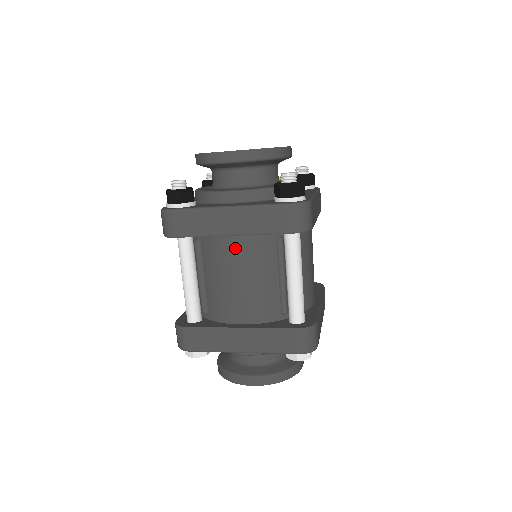
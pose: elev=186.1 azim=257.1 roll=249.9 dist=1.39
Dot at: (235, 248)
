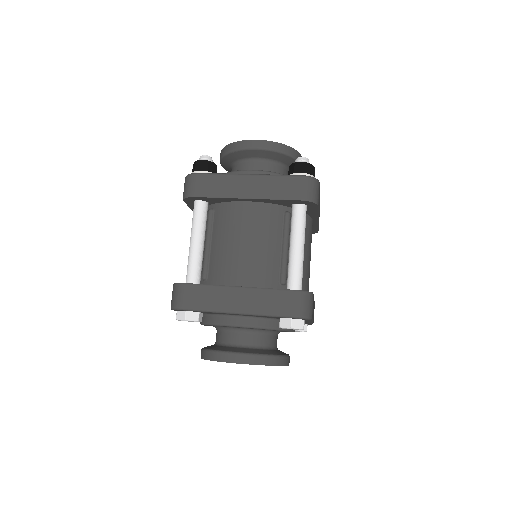
Dot at: (247, 213)
